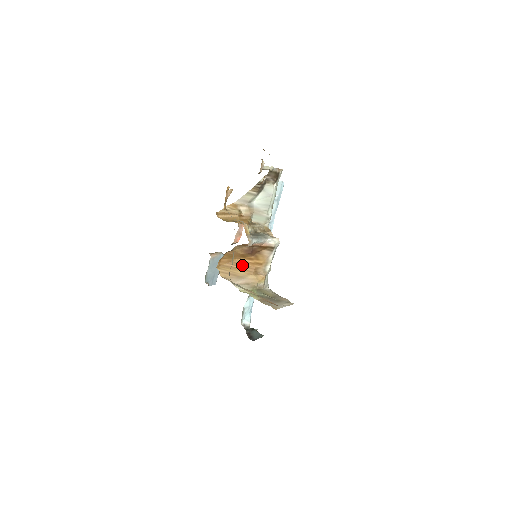
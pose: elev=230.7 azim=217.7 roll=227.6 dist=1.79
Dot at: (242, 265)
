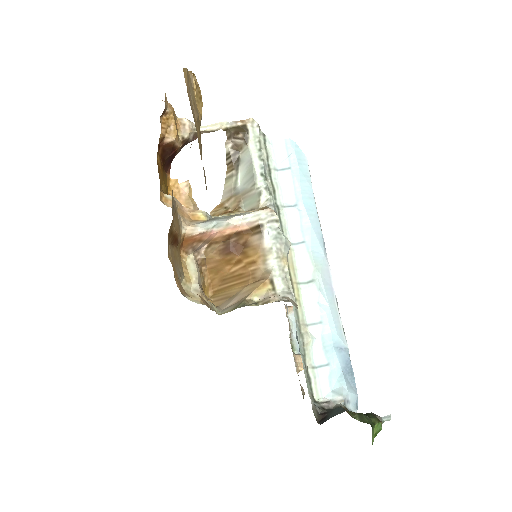
Dot at: (235, 278)
